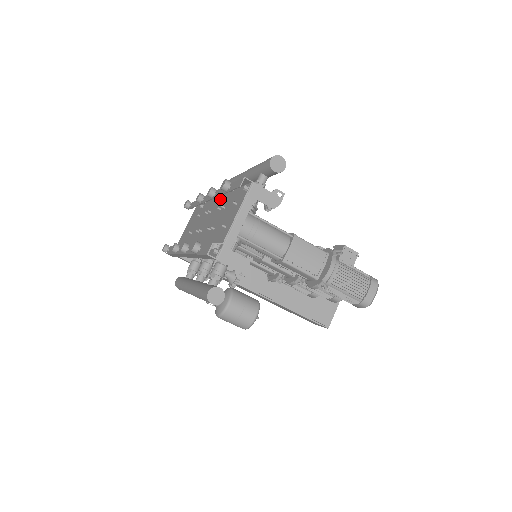
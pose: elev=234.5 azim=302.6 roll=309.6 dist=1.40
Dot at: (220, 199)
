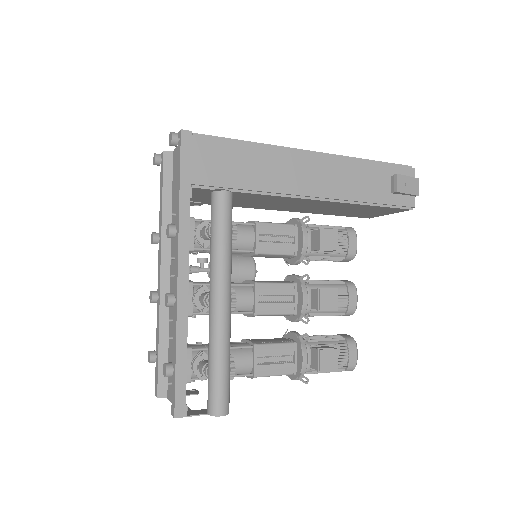
Dot at: (184, 296)
